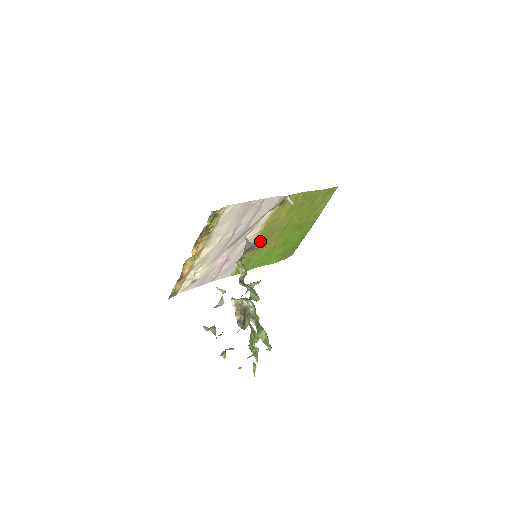
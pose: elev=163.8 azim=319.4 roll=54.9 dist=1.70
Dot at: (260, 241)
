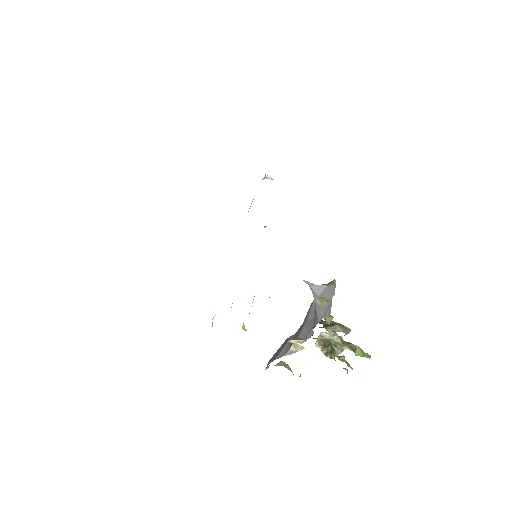
Dot at: occluded
